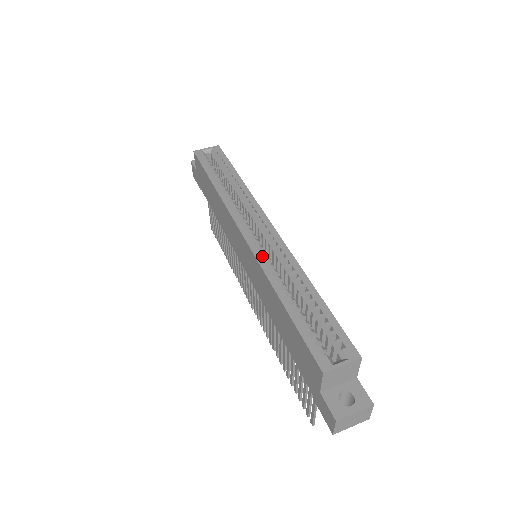
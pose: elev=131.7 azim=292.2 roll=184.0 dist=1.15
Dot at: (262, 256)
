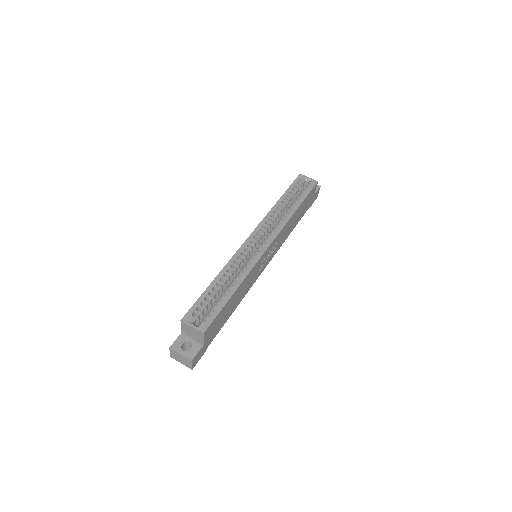
Dot at: (240, 253)
